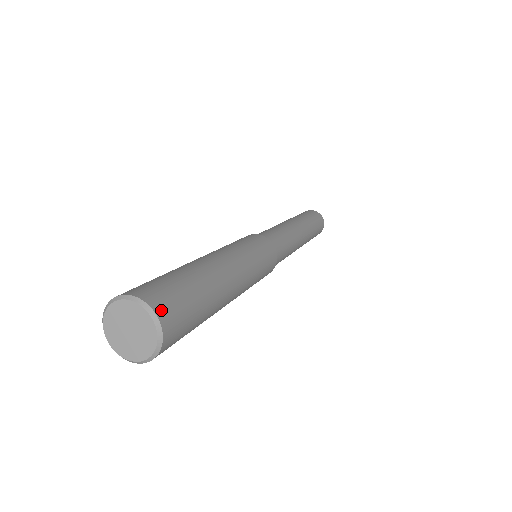
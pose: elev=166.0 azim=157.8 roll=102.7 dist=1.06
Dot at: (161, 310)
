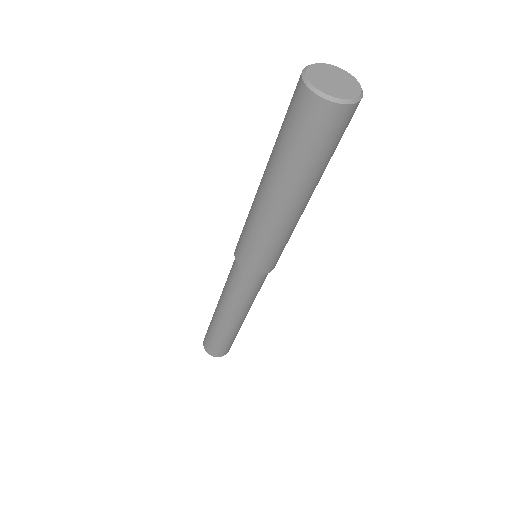
Dot at: occluded
